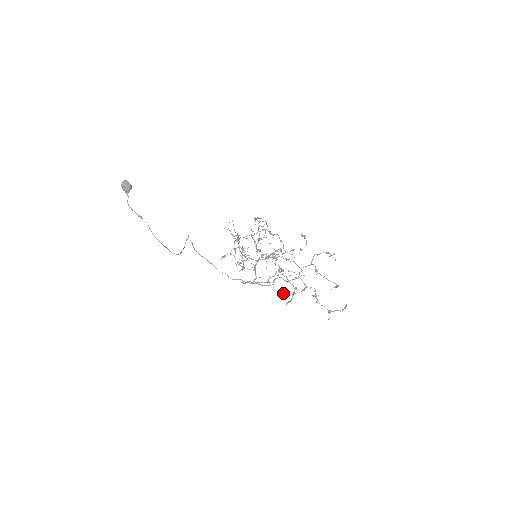
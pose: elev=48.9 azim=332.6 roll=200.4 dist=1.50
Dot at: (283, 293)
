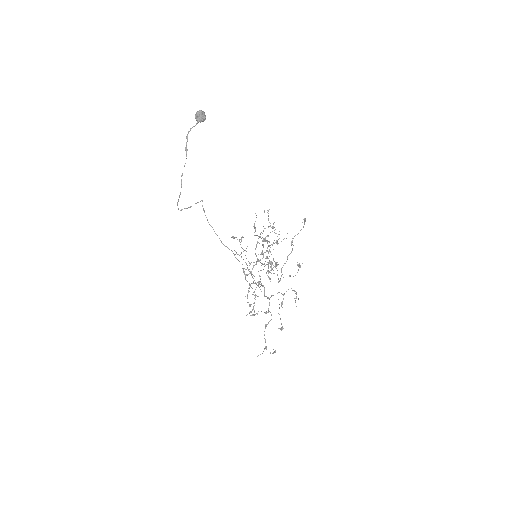
Dot at: (250, 304)
